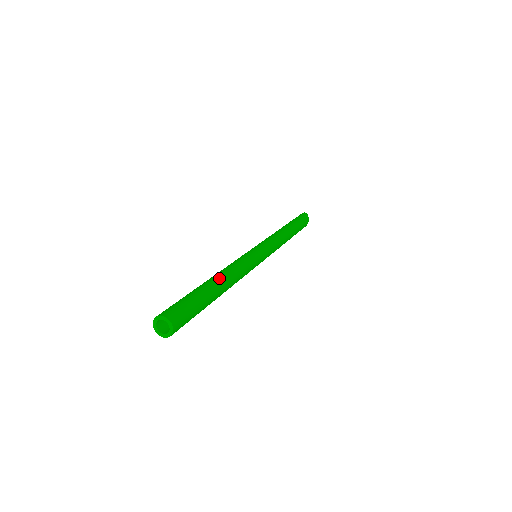
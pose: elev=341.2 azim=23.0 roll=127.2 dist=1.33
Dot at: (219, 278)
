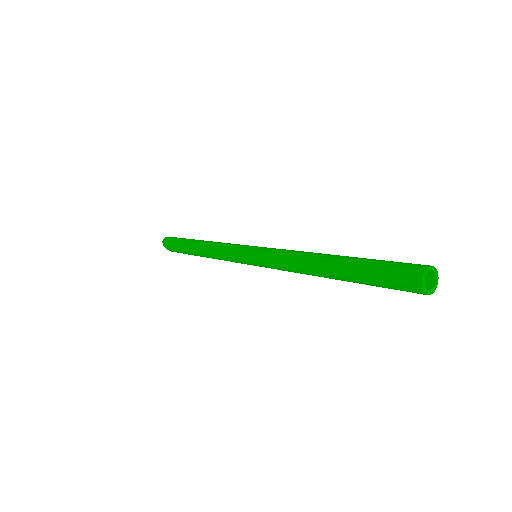
Dot at: occluded
